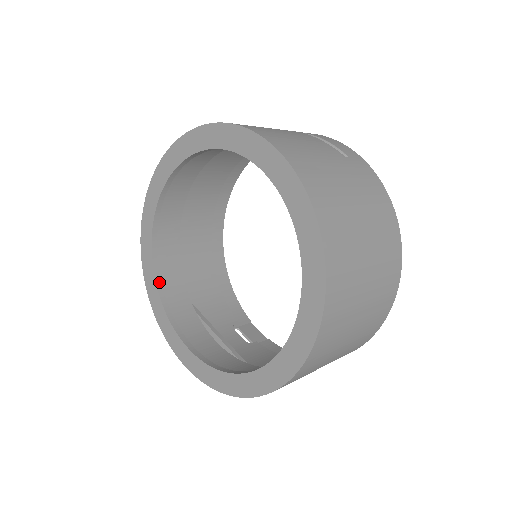
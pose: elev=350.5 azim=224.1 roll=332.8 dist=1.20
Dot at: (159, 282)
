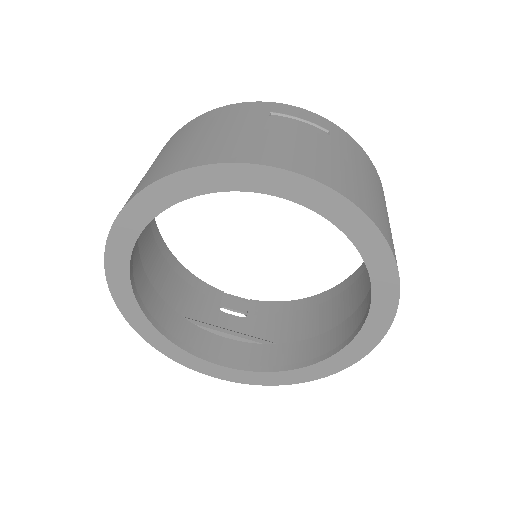
Dot at: (157, 325)
